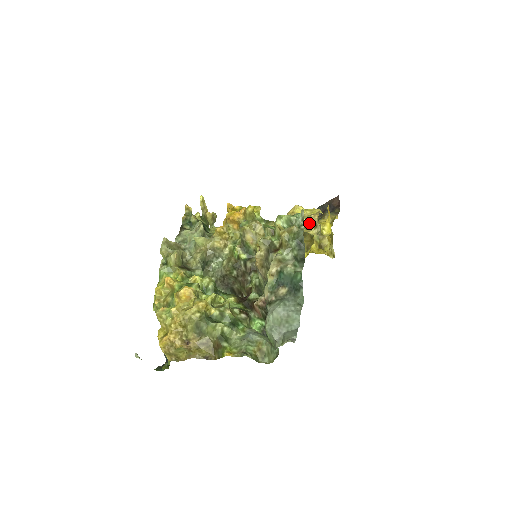
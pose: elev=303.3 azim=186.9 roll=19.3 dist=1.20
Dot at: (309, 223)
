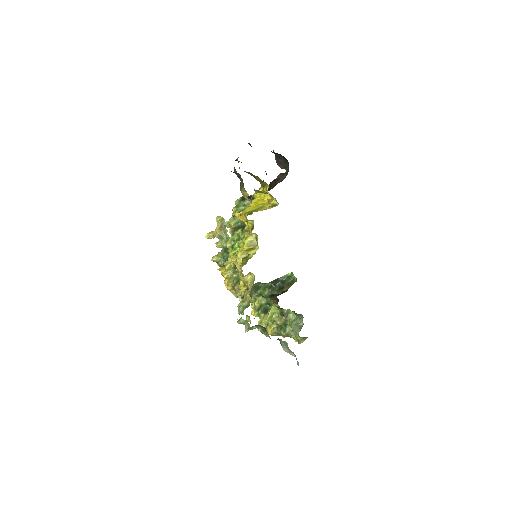
Dot at: (246, 275)
